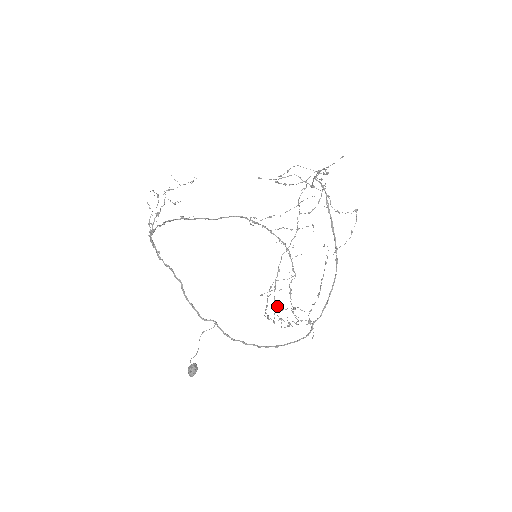
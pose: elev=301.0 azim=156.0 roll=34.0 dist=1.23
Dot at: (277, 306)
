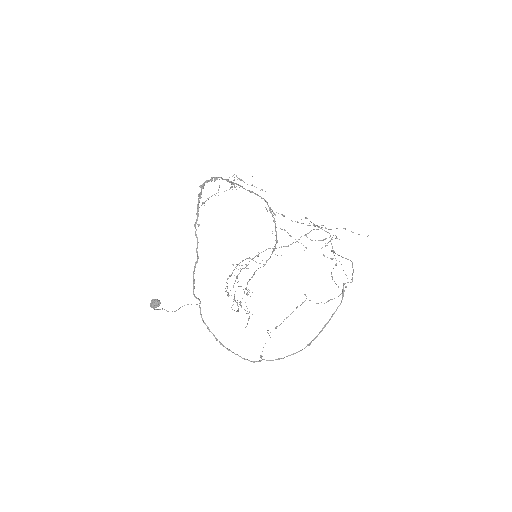
Dot at: occluded
